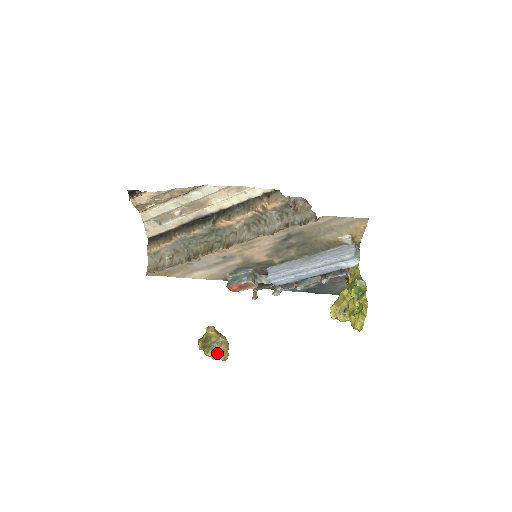
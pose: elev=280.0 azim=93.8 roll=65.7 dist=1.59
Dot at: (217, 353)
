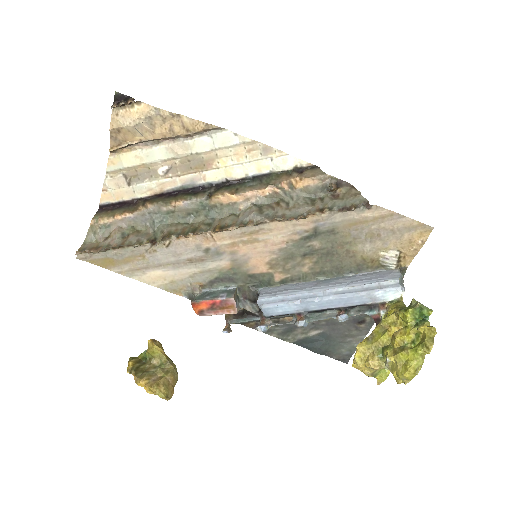
Dot at: (157, 383)
